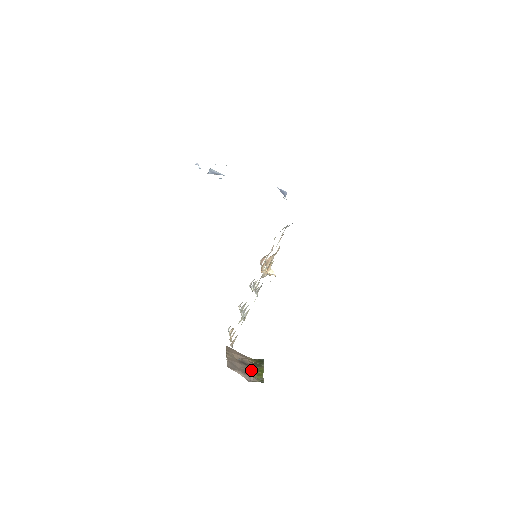
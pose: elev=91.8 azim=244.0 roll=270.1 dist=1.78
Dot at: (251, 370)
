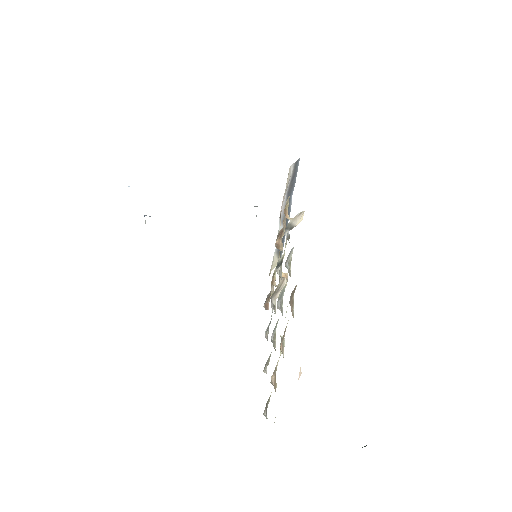
Dot at: occluded
